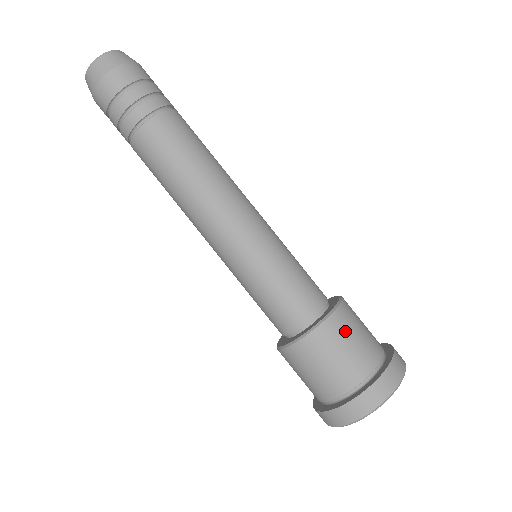
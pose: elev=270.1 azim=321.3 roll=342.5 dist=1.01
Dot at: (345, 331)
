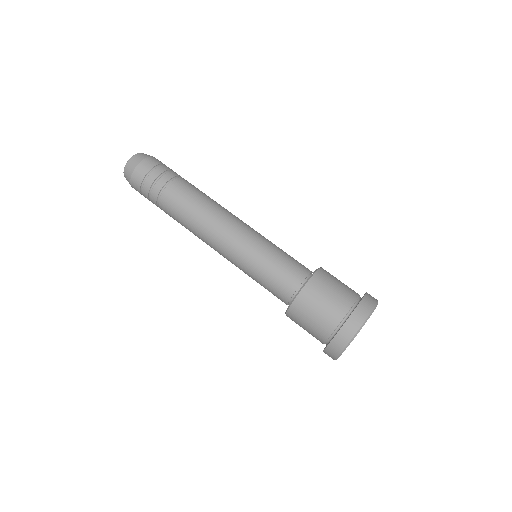
Dot at: occluded
